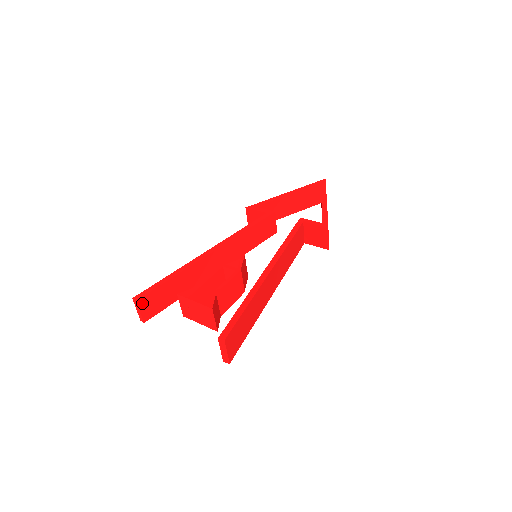
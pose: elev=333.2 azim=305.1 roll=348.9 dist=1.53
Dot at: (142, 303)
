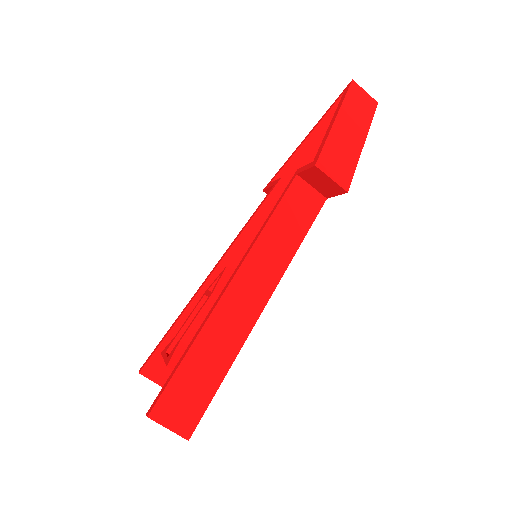
Dot at: (149, 372)
